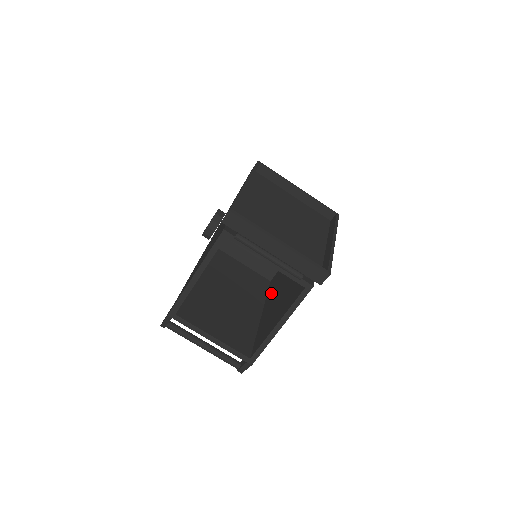
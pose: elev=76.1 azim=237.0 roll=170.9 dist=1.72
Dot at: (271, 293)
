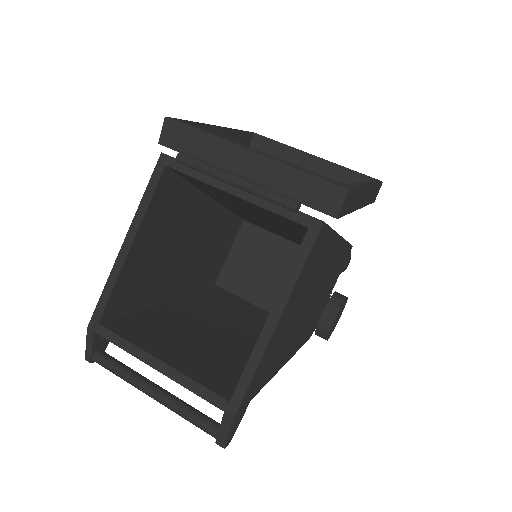
Dot at: occluded
